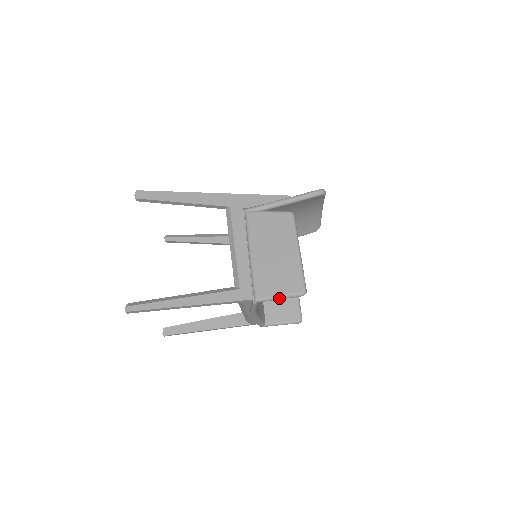
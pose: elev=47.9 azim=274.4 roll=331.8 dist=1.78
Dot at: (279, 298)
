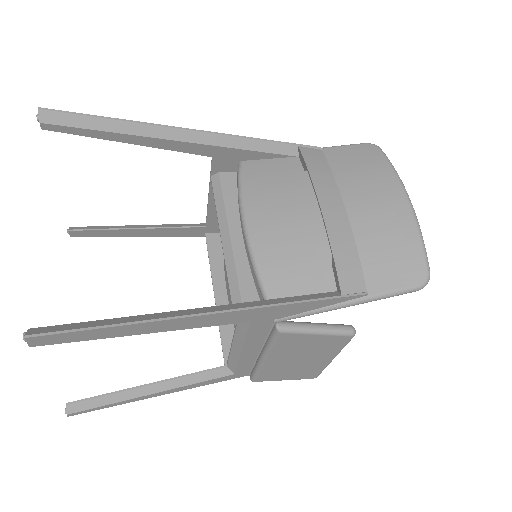
Dot at: (282, 379)
